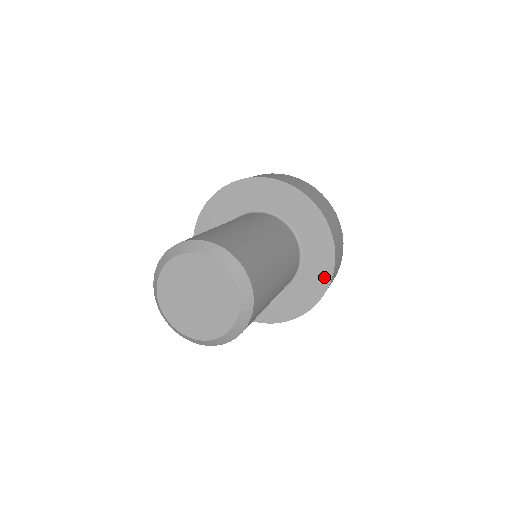
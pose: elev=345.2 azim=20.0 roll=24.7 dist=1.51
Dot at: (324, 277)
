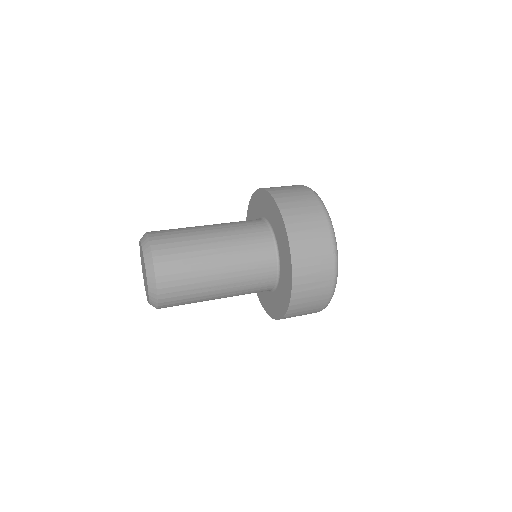
Dot at: (288, 257)
